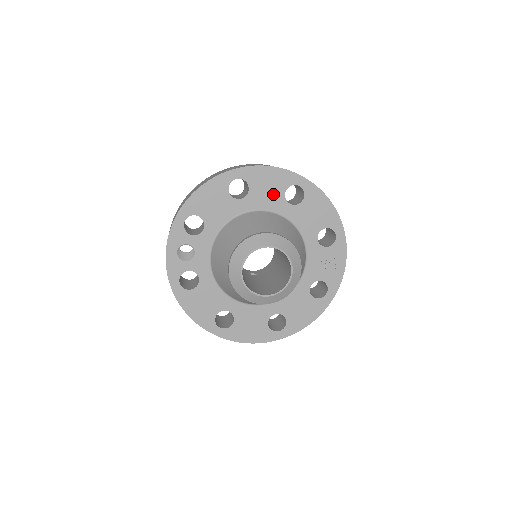
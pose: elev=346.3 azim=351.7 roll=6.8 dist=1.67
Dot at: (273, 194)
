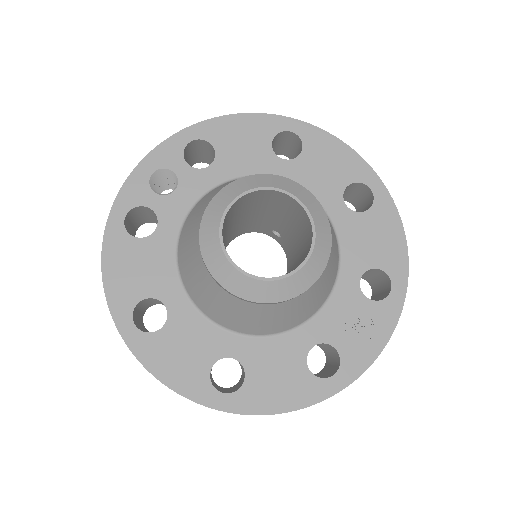
Dot at: (329, 179)
